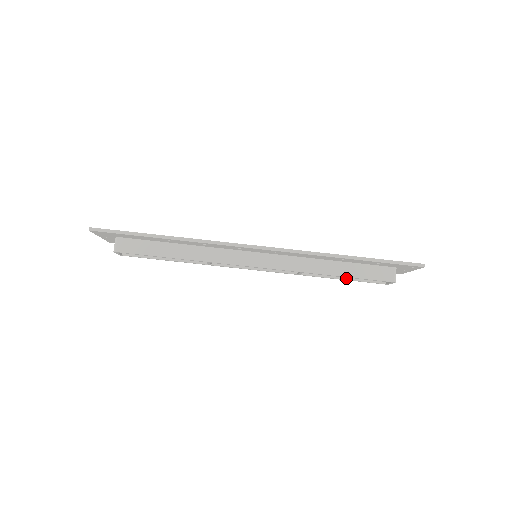
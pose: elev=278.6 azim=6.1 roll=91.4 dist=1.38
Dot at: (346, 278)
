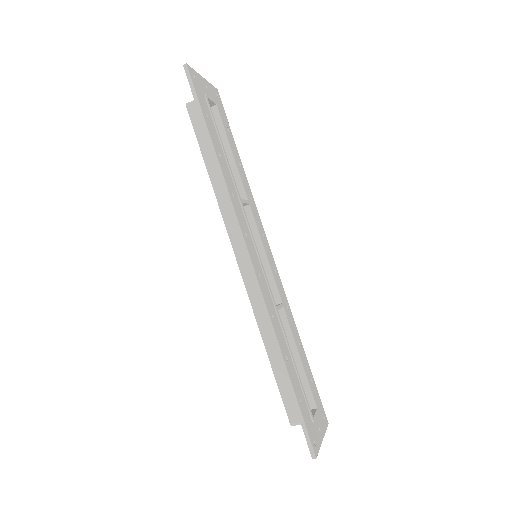
Dot at: occluded
